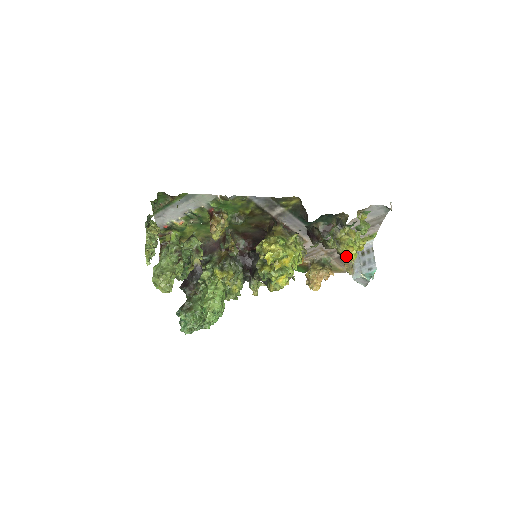
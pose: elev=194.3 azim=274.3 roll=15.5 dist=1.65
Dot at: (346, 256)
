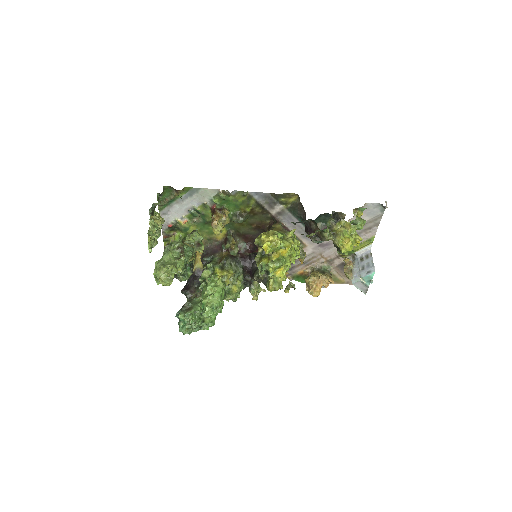
Dot at: (342, 247)
